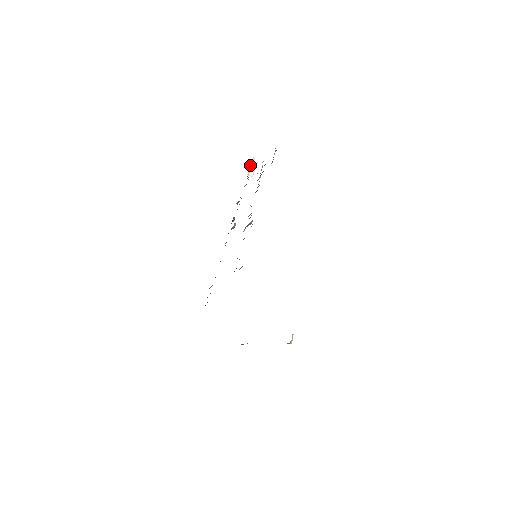
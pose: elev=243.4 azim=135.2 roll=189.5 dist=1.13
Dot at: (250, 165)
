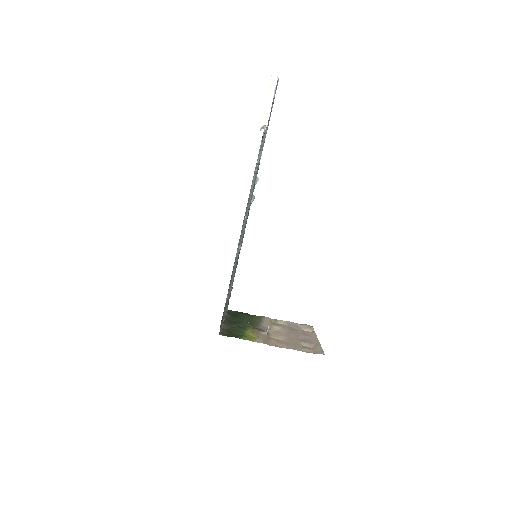
Dot at: (265, 102)
